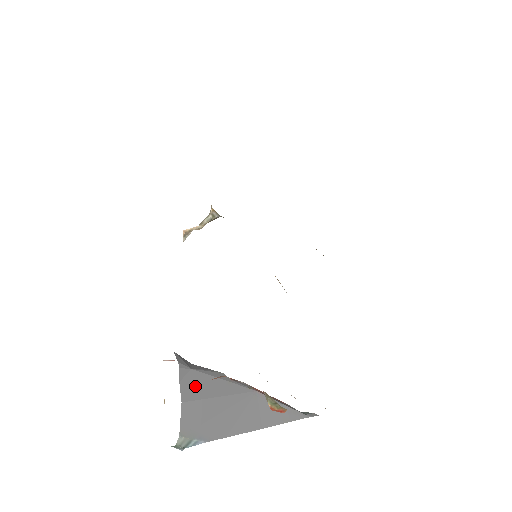
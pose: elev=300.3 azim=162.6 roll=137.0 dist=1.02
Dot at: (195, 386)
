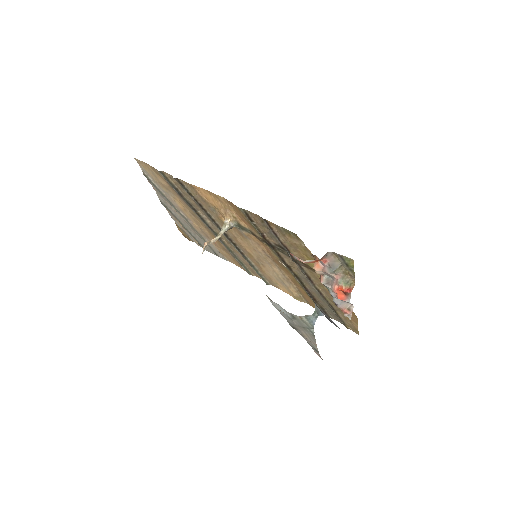
Dot at: occluded
